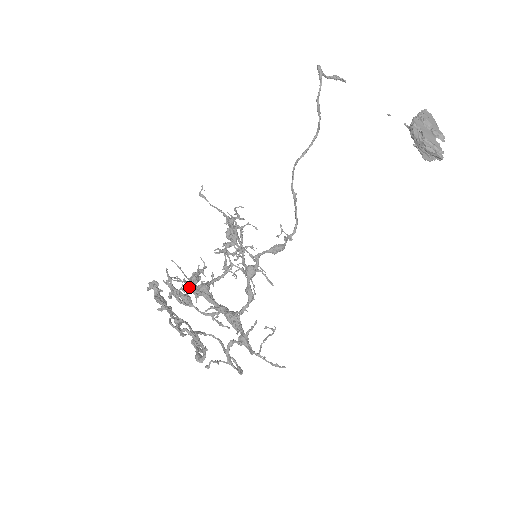
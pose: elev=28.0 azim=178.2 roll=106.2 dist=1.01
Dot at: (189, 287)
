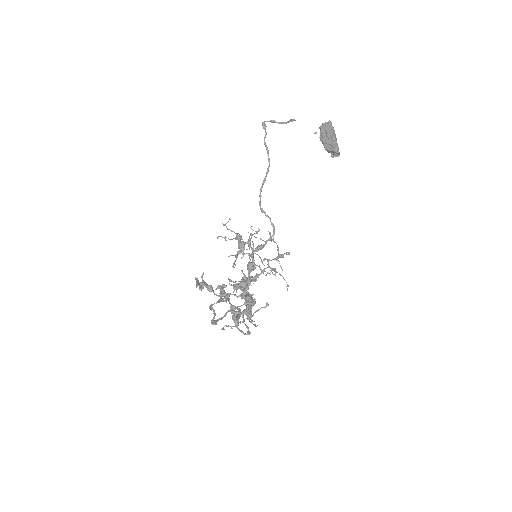
Dot at: (235, 284)
